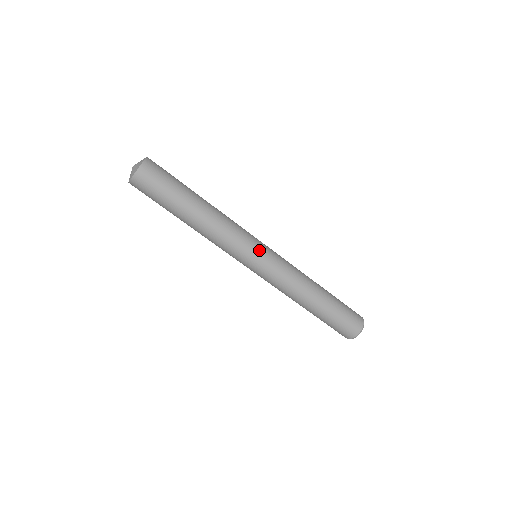
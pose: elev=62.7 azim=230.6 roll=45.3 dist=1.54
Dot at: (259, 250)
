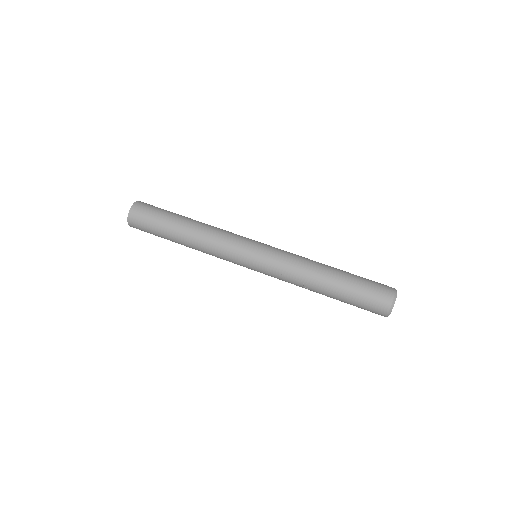
Dot at: occluded
